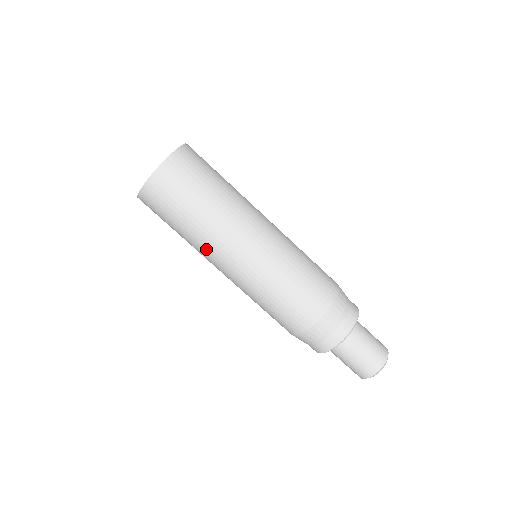
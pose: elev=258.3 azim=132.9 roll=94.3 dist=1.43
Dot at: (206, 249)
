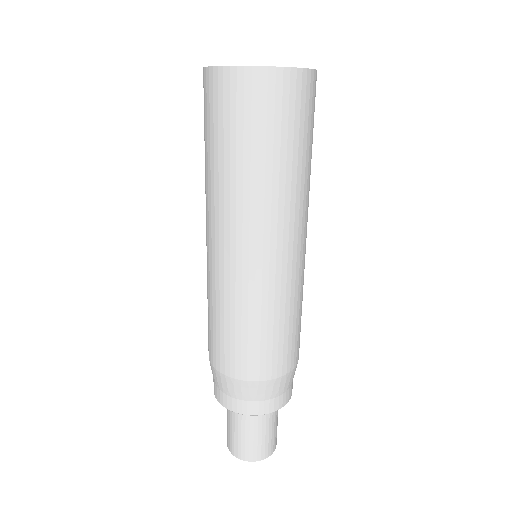
Dot at: (214, 204)
